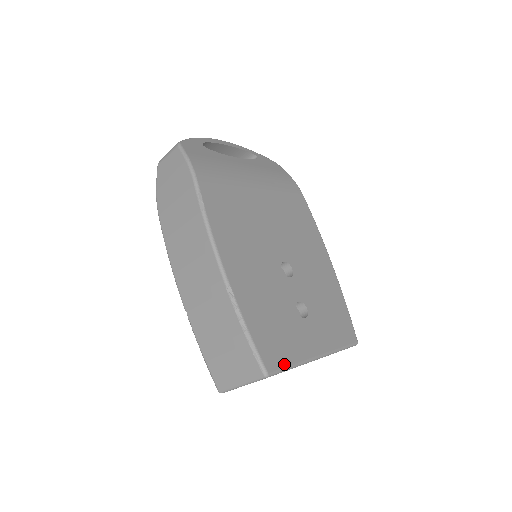
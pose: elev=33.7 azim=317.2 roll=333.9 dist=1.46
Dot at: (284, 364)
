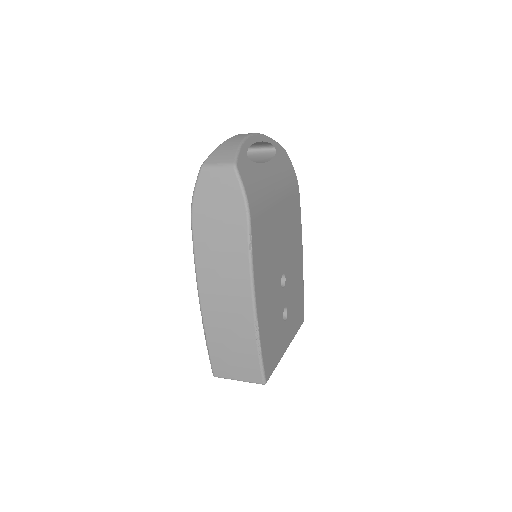
Dot at: (273, 369)
